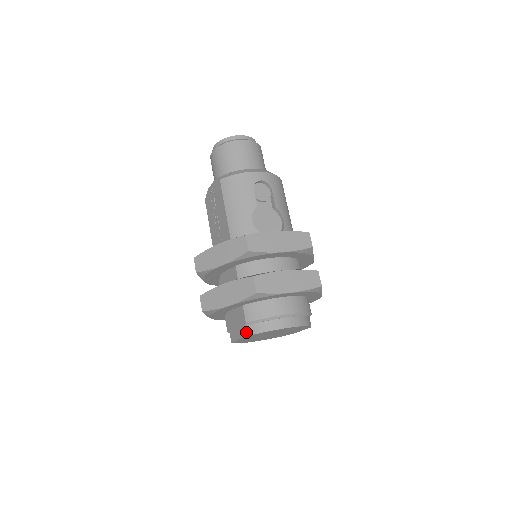
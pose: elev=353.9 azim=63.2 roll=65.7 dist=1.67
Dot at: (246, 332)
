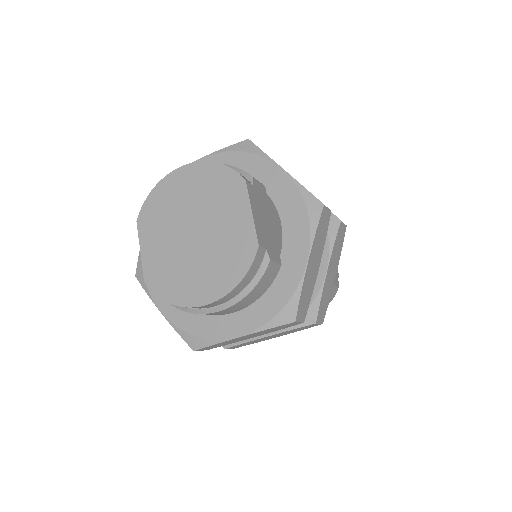
Dot at: (141, 221)
